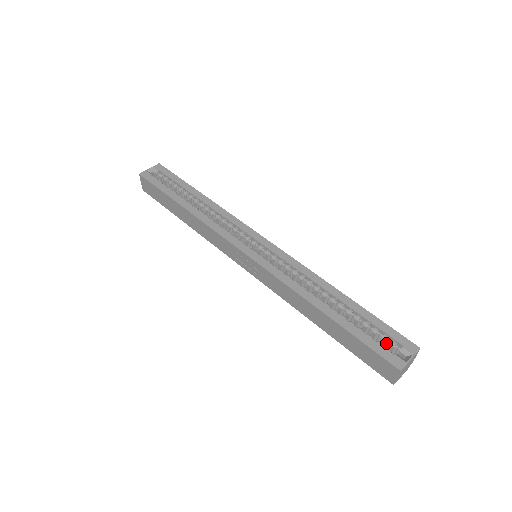
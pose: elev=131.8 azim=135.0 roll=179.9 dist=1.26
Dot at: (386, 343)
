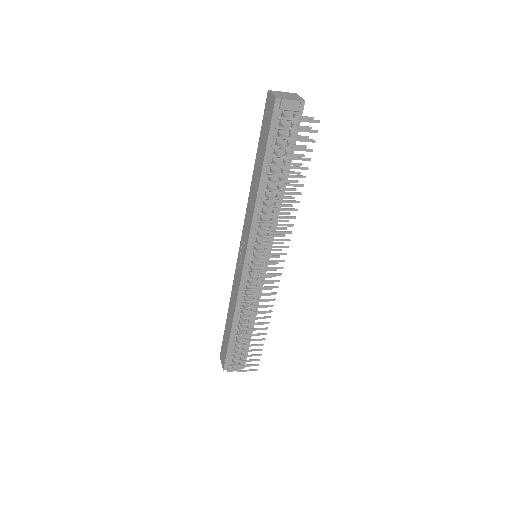
Dot at: occluded
